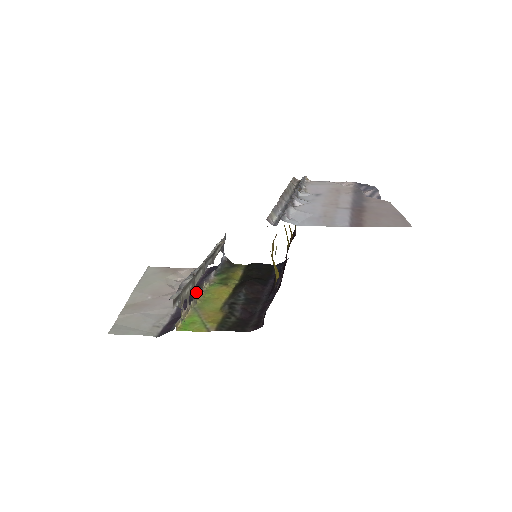
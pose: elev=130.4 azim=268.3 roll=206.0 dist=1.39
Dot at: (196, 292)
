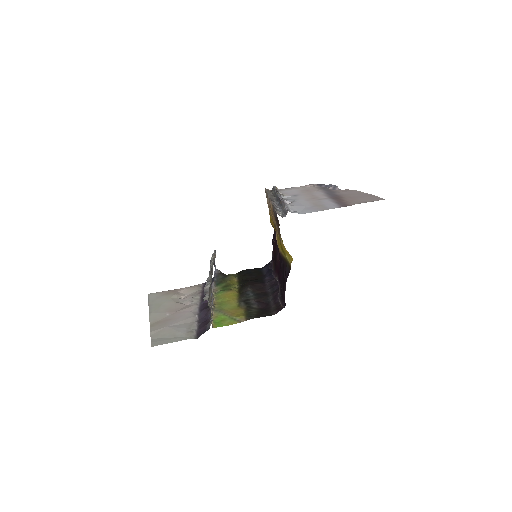
Dot at: (212, 297)
